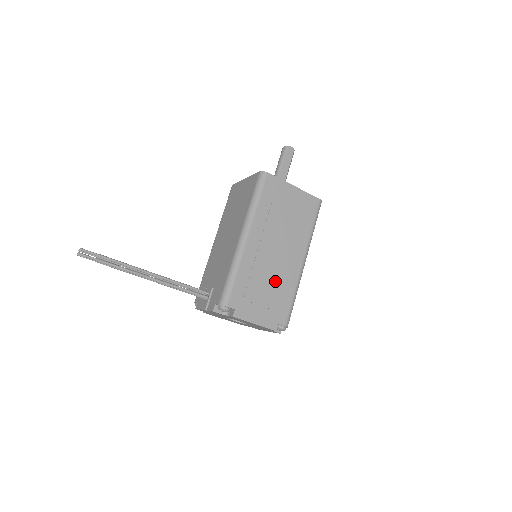
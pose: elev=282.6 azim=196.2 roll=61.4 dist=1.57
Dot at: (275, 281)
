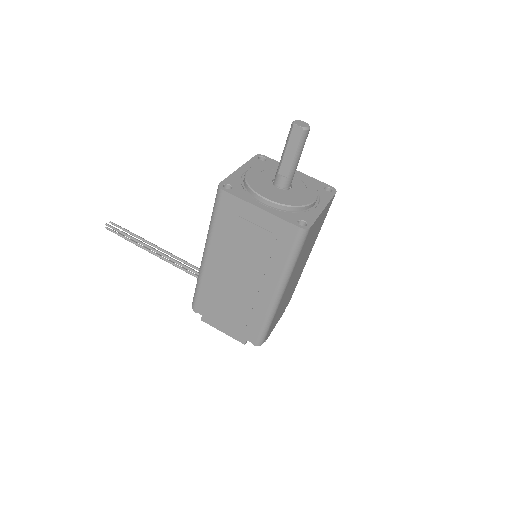
Dot at: (241, 304)
